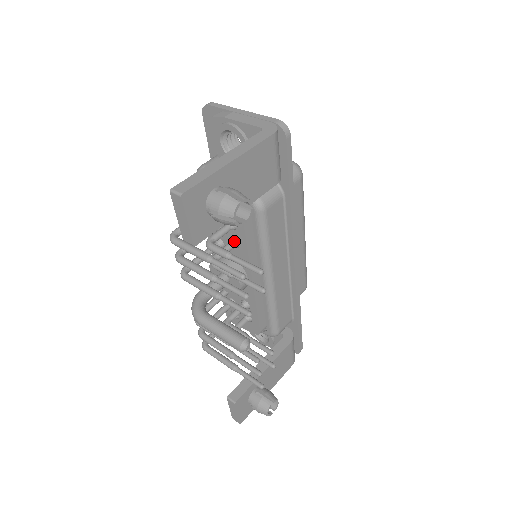
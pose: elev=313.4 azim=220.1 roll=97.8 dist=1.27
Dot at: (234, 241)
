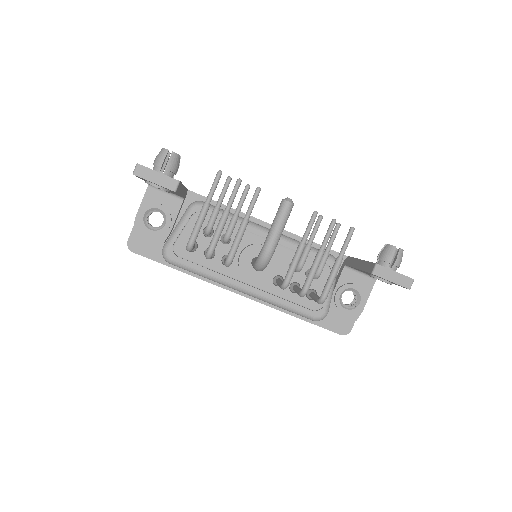
Dot at: (223, 236)
